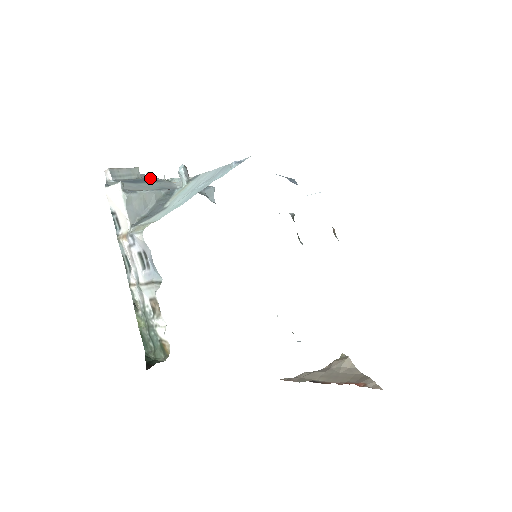
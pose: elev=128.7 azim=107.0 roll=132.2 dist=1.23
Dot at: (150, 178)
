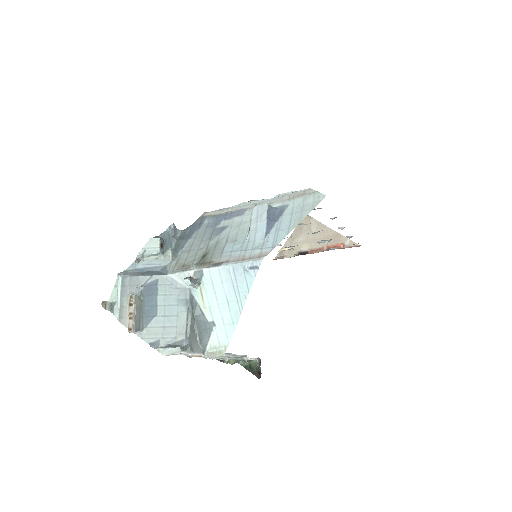
Dot at: (143, 286)
